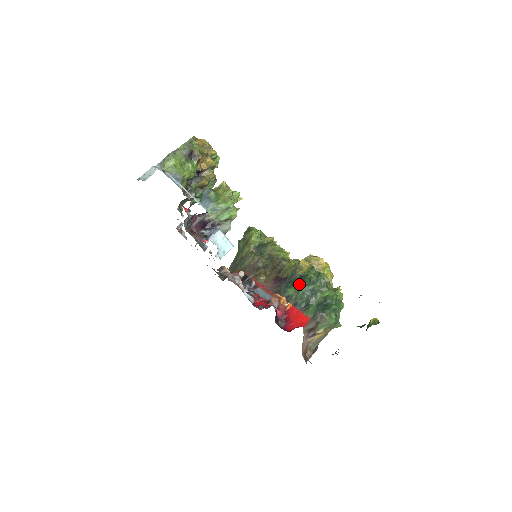
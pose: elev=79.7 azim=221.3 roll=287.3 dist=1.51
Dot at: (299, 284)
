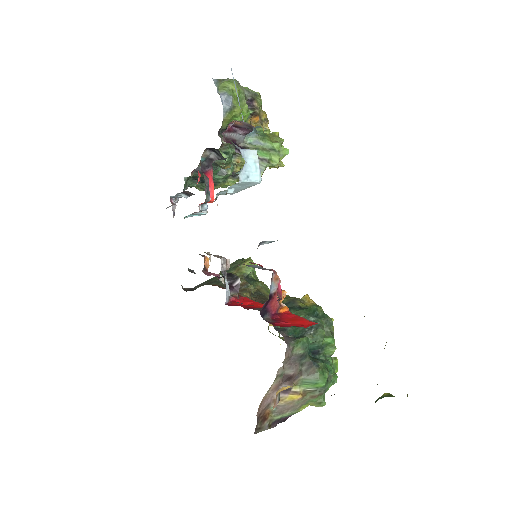
Dot at: (297, 310)
